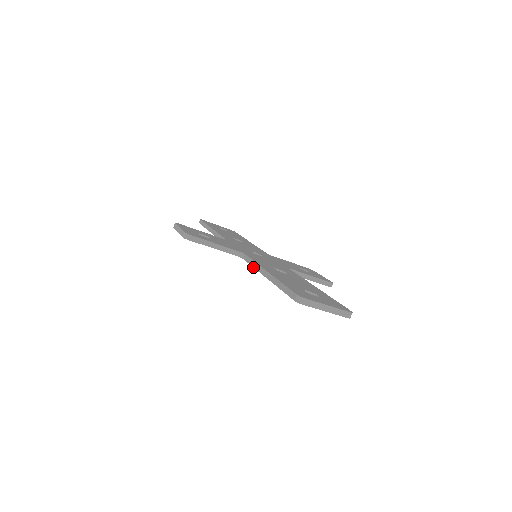
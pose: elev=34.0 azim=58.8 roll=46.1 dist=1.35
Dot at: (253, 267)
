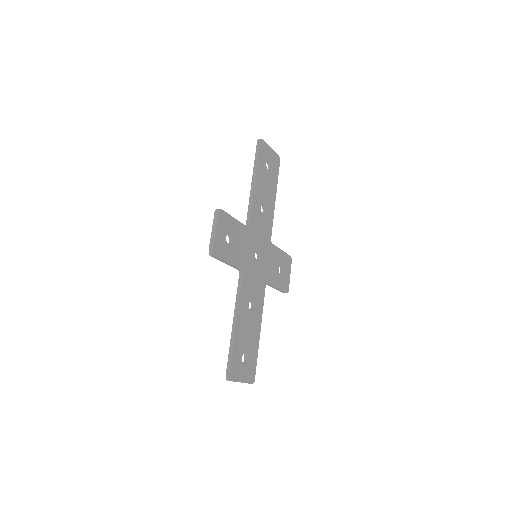
Dot at: (236, 299)
